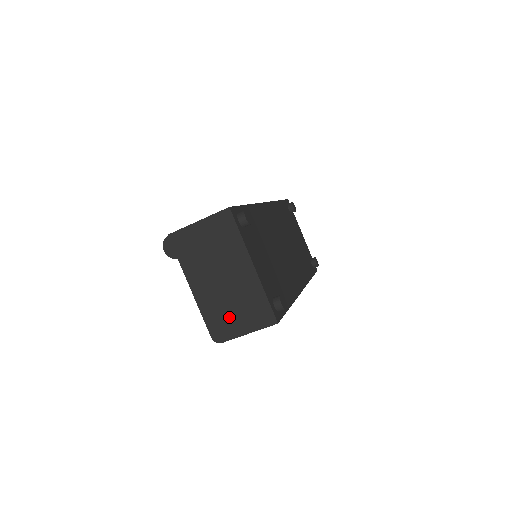
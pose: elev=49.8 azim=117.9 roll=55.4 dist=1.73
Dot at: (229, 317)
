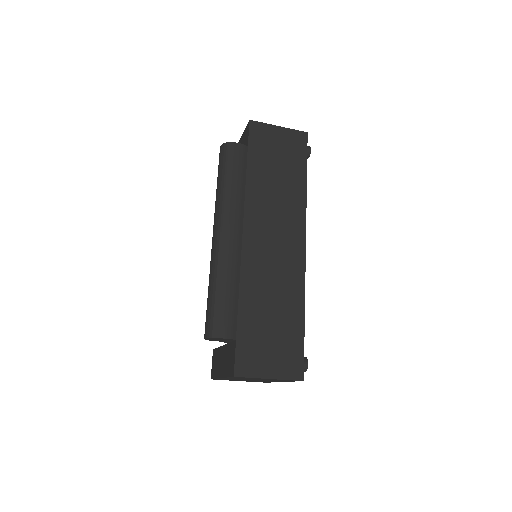
Dot at: (236, 380)
